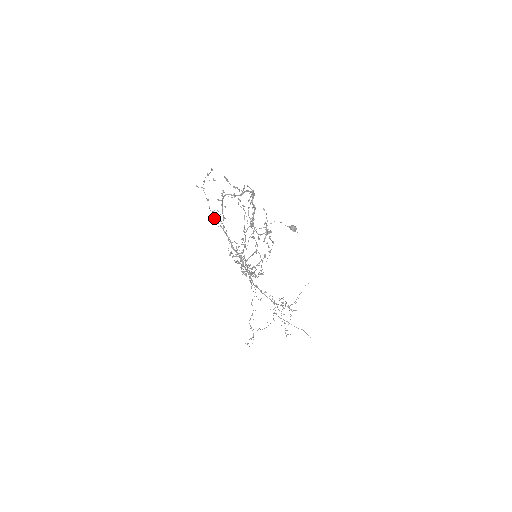
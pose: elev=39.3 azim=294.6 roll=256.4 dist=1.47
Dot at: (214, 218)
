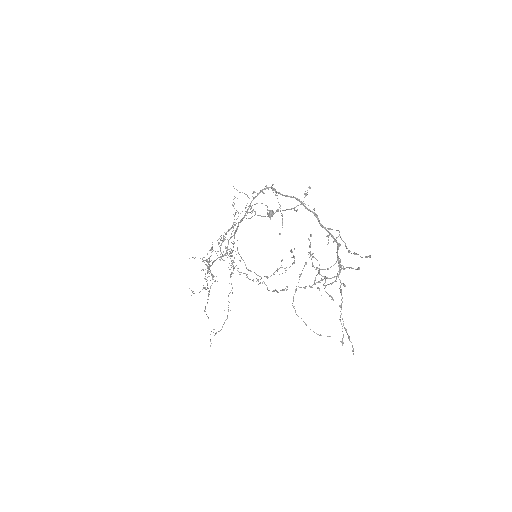
Dot at: (234, 198)
